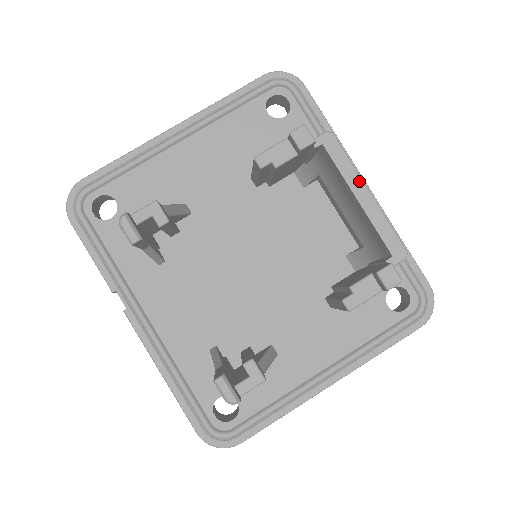
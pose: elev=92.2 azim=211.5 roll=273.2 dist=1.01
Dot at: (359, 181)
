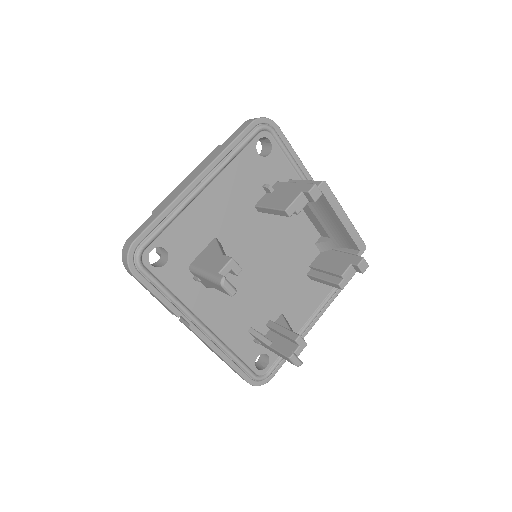
Dot at: (342, 210)
